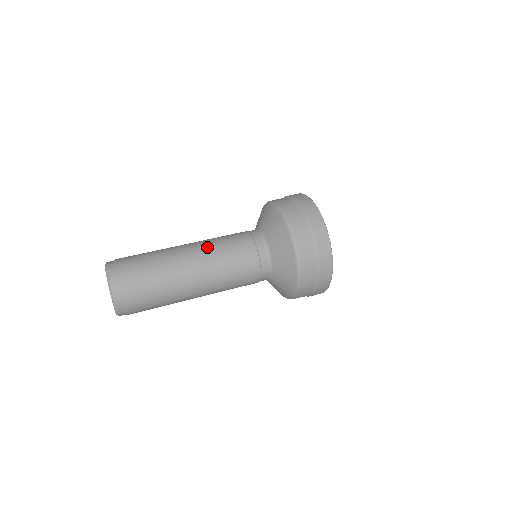
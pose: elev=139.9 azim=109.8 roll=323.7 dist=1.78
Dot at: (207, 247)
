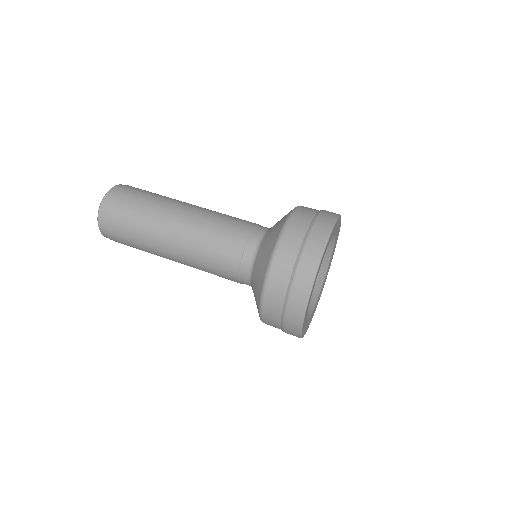
Dot at: (204, 214)
